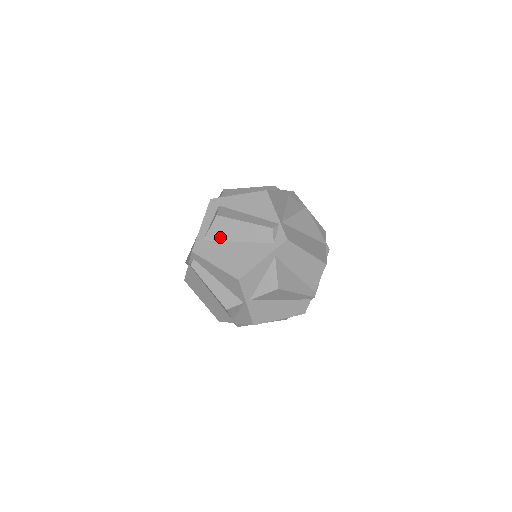
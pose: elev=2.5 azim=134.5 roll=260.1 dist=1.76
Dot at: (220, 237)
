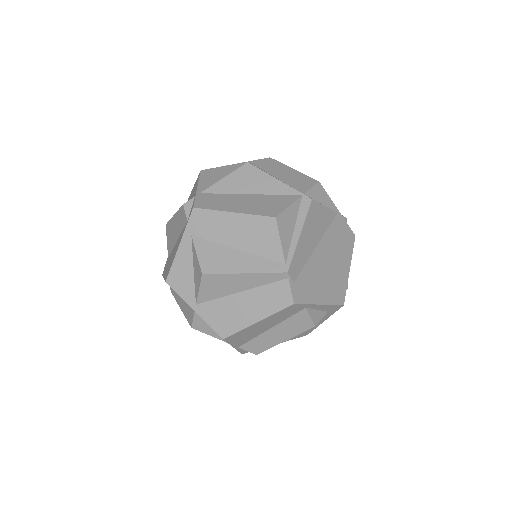
Dot at: (171, 246)
